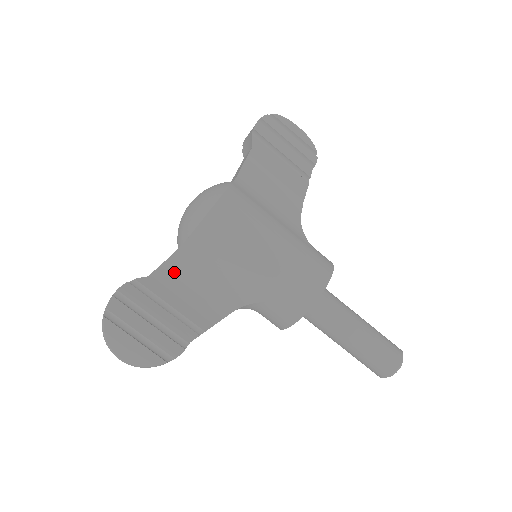
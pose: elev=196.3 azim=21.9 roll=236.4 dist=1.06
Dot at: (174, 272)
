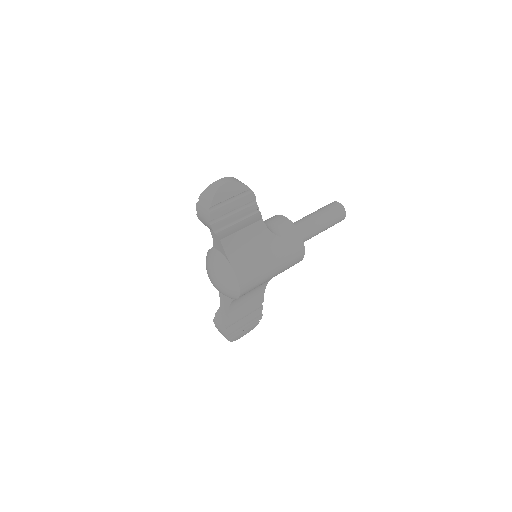
Dot at: (235, 305)
